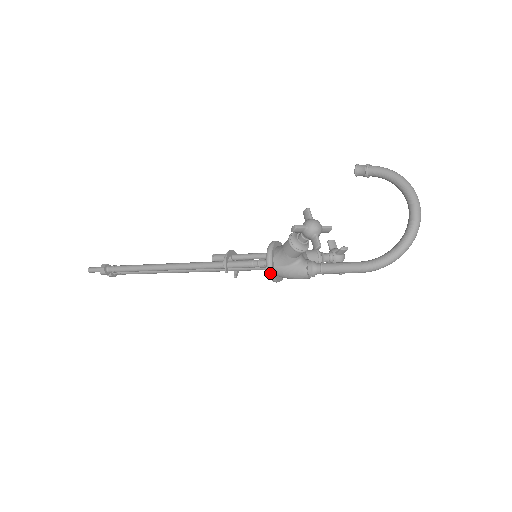
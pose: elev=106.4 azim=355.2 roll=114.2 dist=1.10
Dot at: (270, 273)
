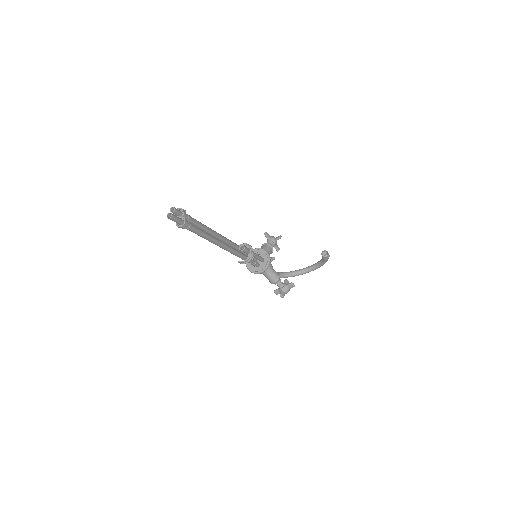
Dot at: (251, 272)
